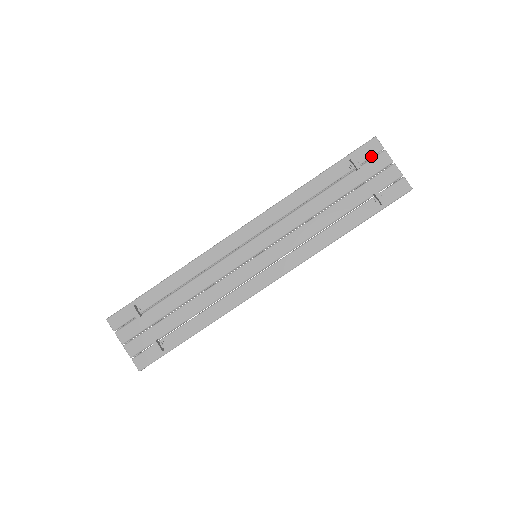
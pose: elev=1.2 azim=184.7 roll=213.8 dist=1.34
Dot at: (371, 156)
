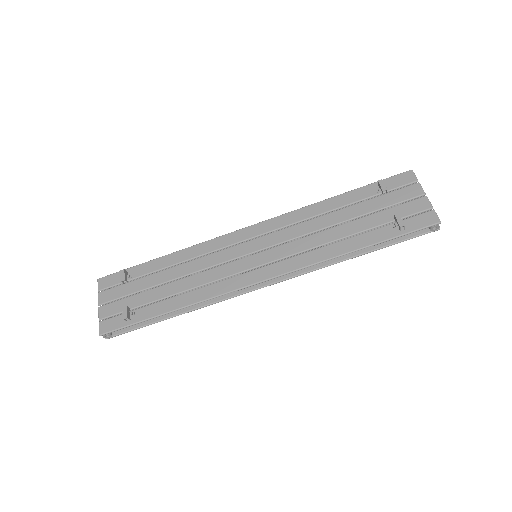
Dot at: (402, 185)
